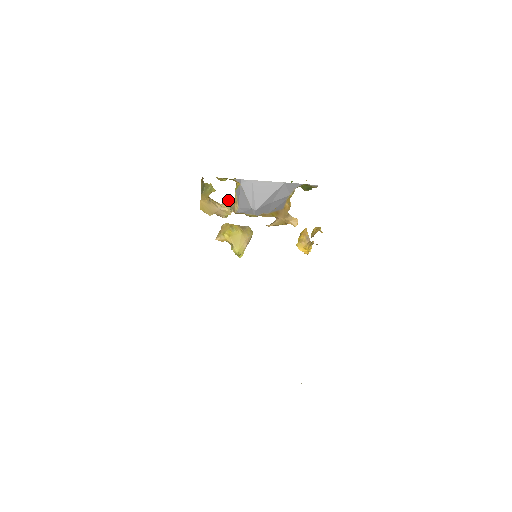
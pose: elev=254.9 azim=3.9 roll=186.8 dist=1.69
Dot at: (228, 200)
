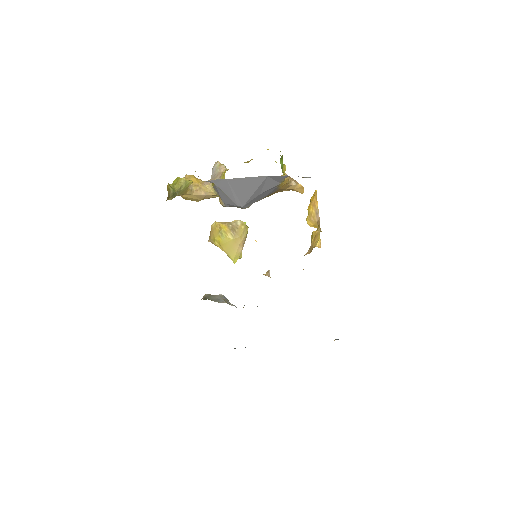
Dot at: (215, 172)
